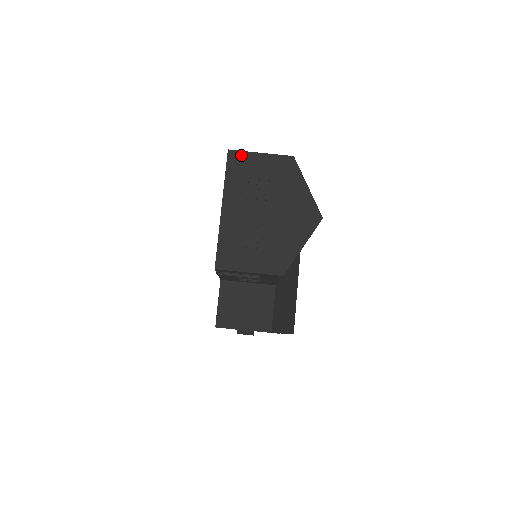
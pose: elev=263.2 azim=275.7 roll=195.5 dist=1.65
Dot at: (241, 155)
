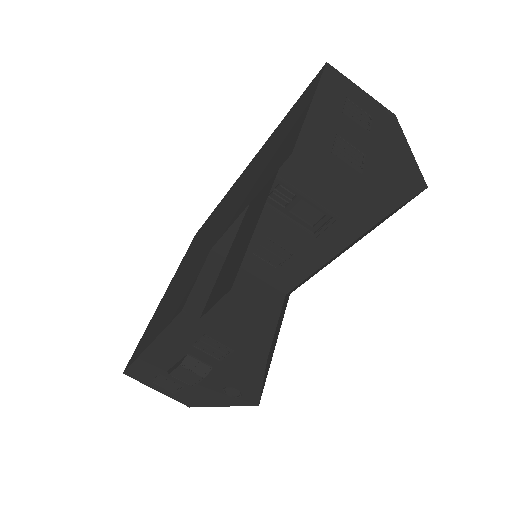
Dot at: (341, 76)
